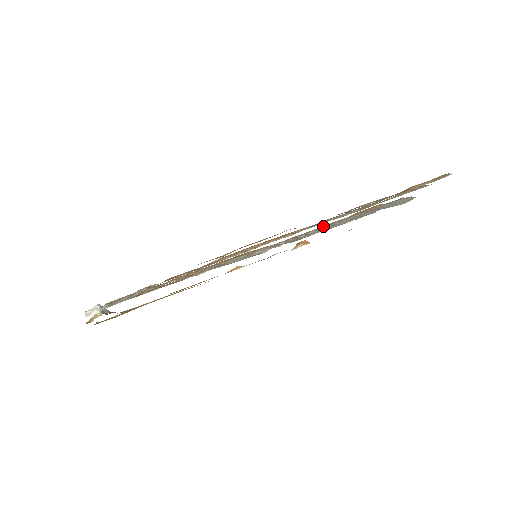
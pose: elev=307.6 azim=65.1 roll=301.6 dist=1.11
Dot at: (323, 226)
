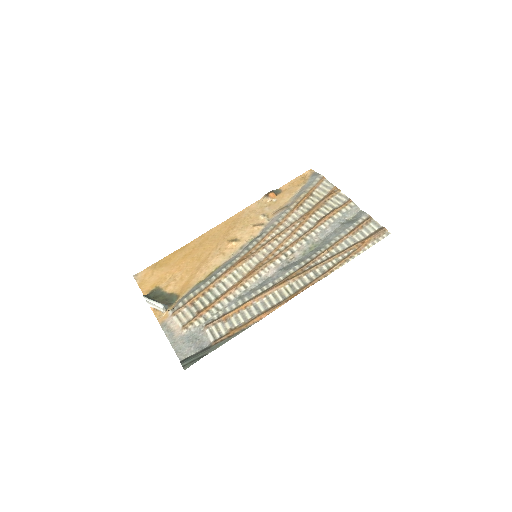
Dot at: (301, 238)
